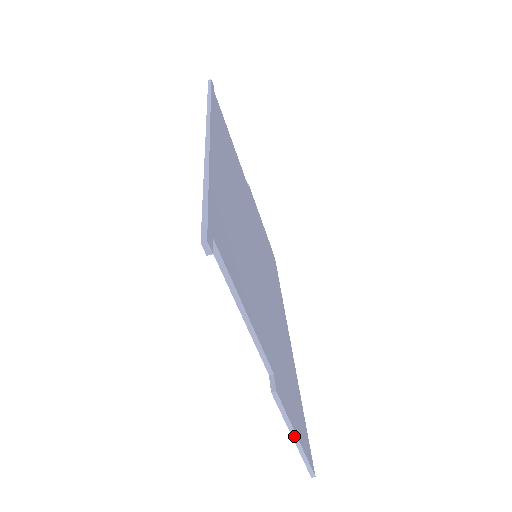
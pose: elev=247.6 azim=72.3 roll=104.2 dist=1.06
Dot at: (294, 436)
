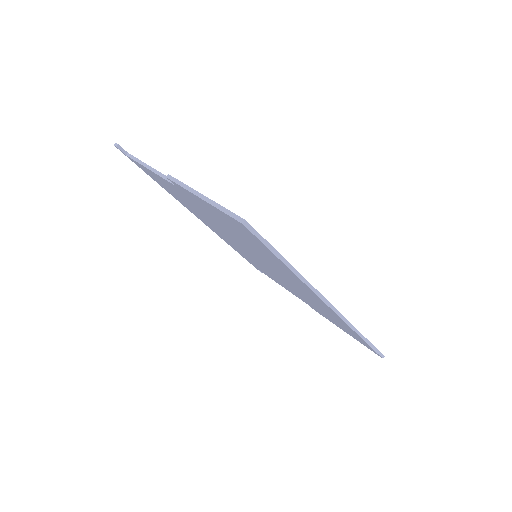
Dot at: (198, 195)
